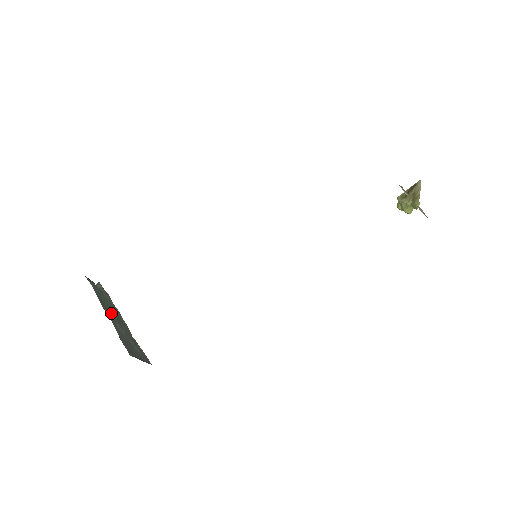
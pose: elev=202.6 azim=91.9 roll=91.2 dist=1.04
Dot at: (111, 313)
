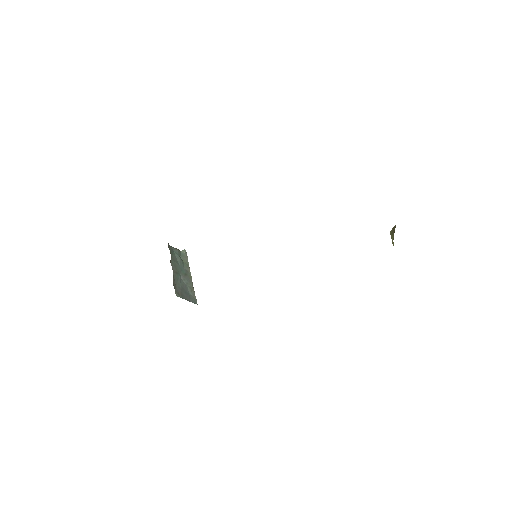
Dot at: (180, 270)
